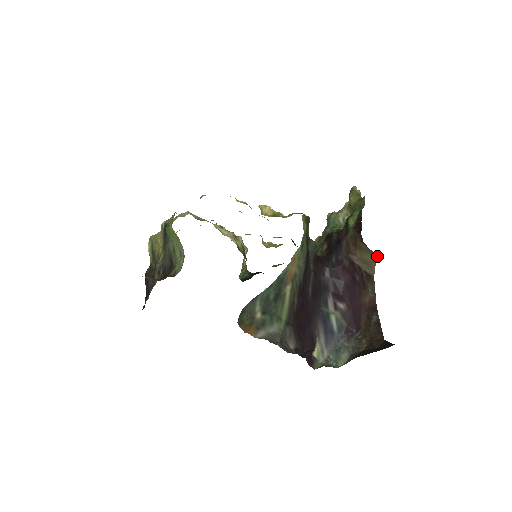
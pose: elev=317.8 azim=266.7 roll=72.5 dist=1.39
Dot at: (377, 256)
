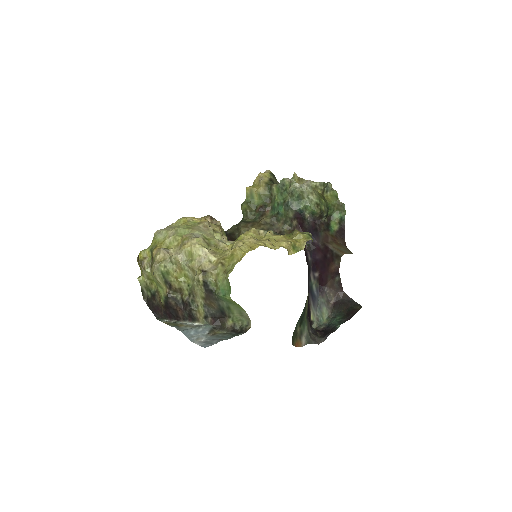
Dot at: occluded
